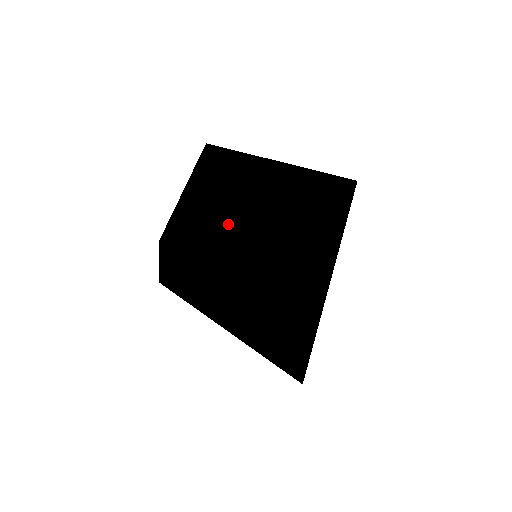
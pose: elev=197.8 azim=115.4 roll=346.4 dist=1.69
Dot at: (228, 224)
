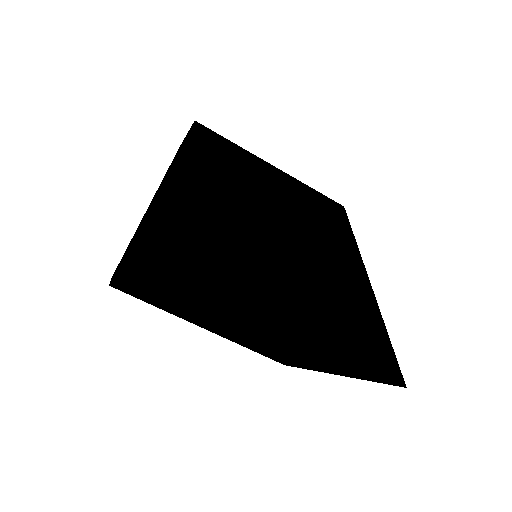
Dot at: (223, 166)
